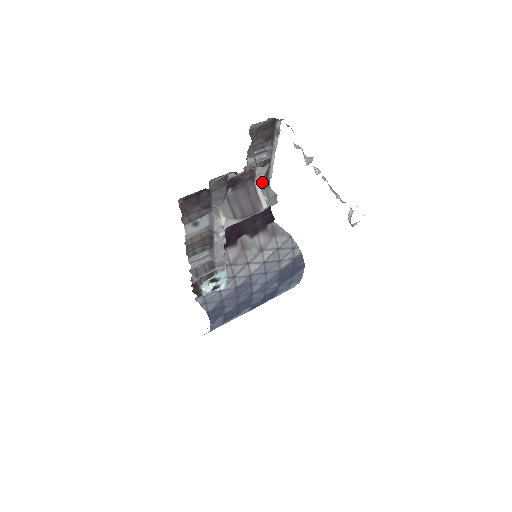
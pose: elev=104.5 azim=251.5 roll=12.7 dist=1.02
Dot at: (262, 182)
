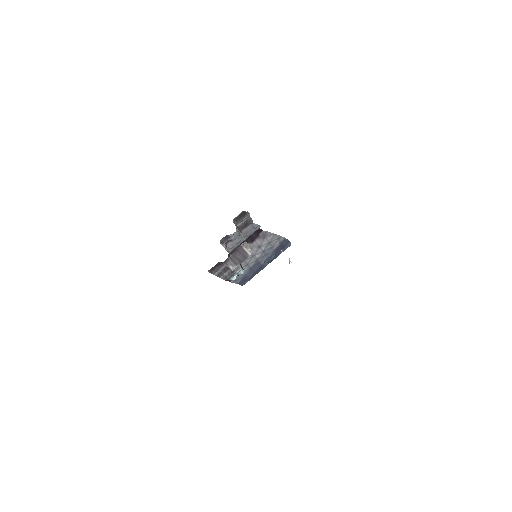
Dot at: (245, 244)
